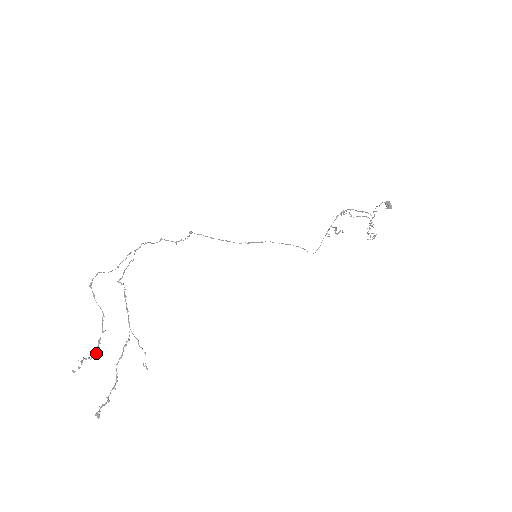
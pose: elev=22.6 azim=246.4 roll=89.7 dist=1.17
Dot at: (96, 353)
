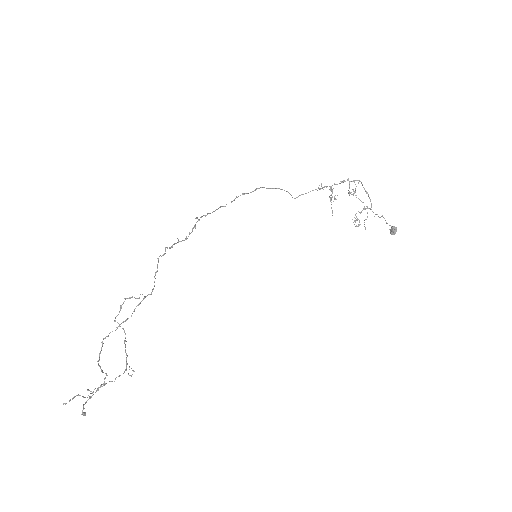
Dot at: (92, 393)
